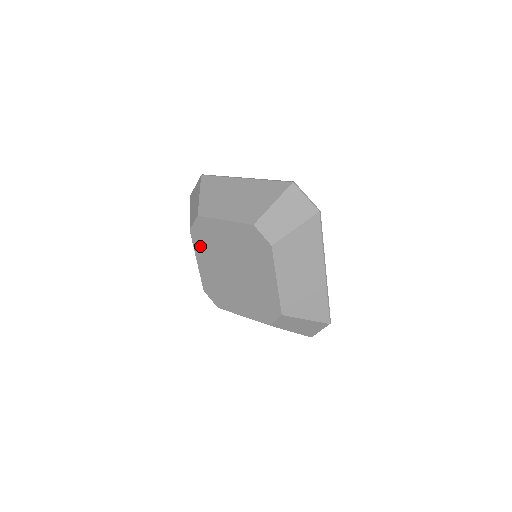
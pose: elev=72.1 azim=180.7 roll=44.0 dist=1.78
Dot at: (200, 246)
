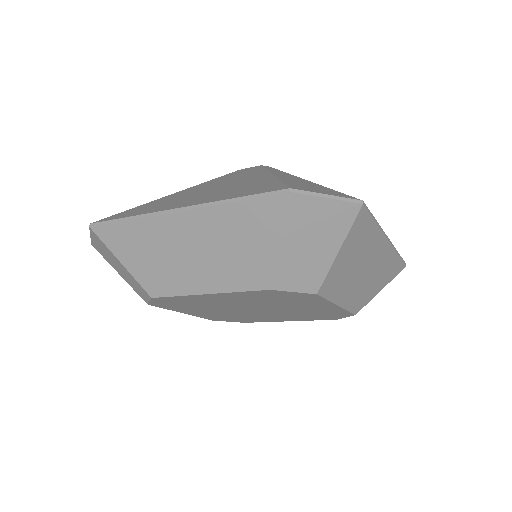
Dot at: (179, 308)
